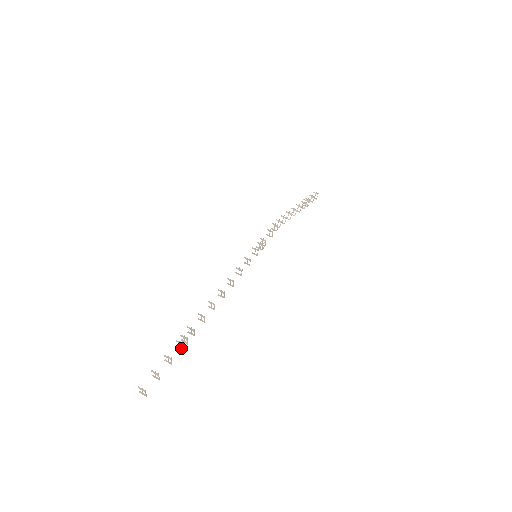
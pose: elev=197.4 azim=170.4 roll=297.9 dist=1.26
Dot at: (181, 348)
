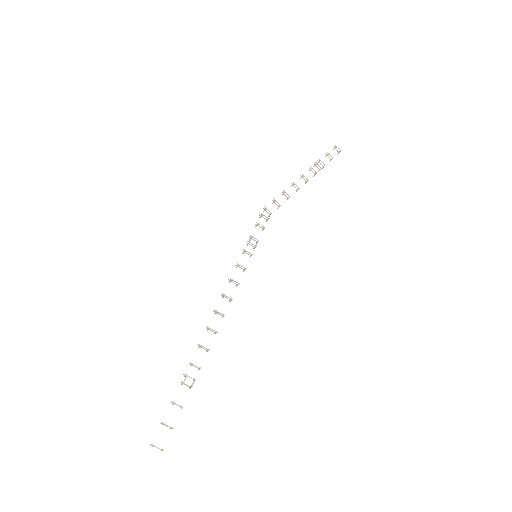
Dot at: (190, 388)
